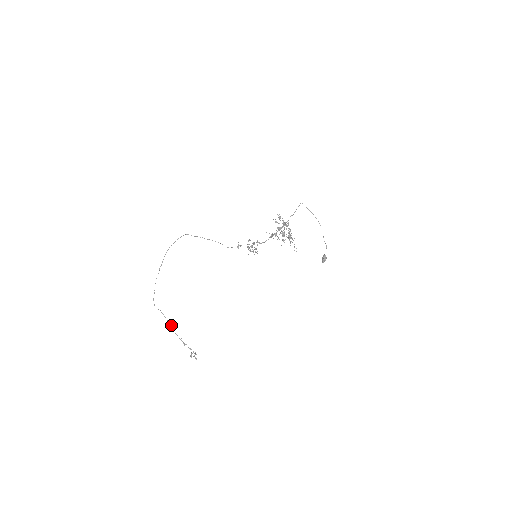
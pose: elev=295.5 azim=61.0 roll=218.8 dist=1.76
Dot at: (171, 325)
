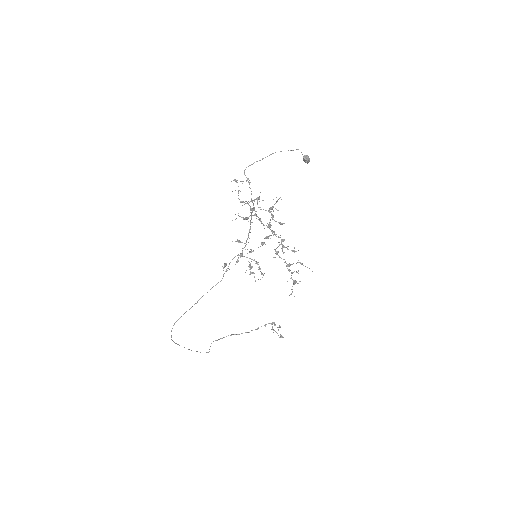
Dot at: occluded
